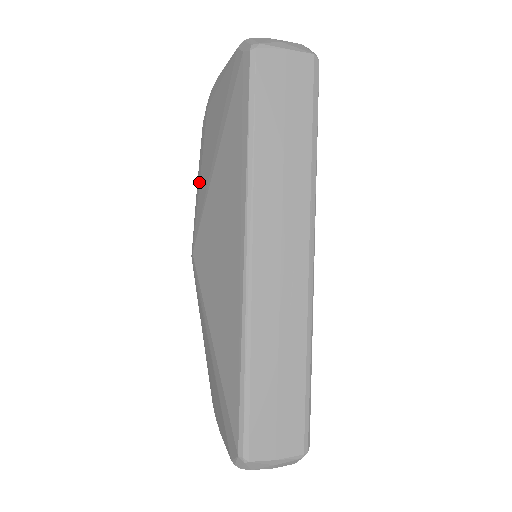
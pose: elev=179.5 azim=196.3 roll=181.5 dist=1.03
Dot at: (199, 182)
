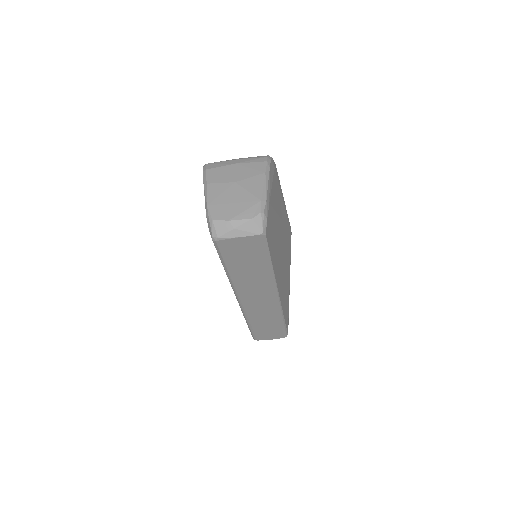
Dot at: occluded
